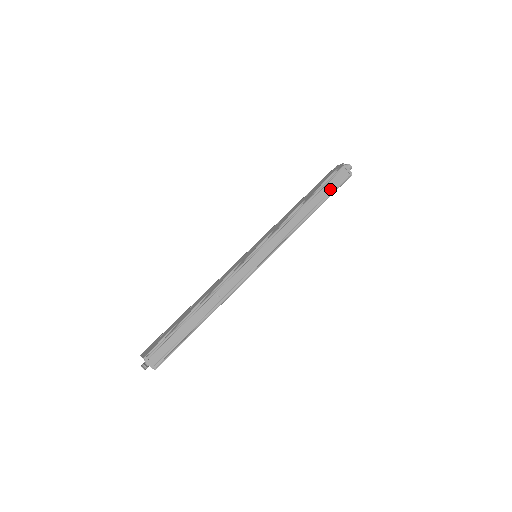
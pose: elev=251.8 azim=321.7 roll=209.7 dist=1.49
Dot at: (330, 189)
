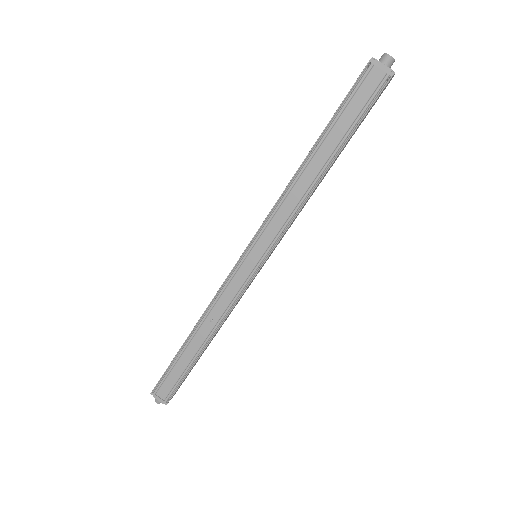
Dot at: (351, 119)
